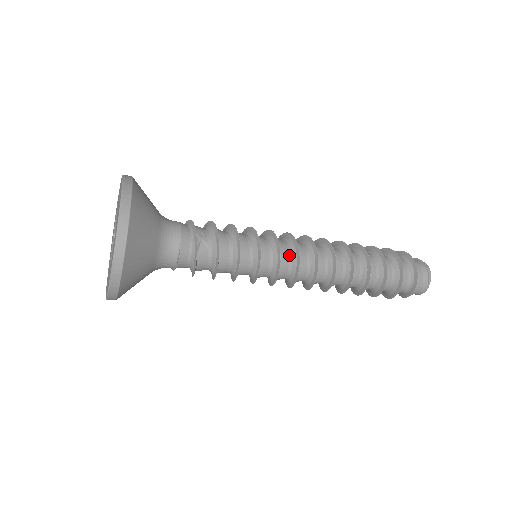
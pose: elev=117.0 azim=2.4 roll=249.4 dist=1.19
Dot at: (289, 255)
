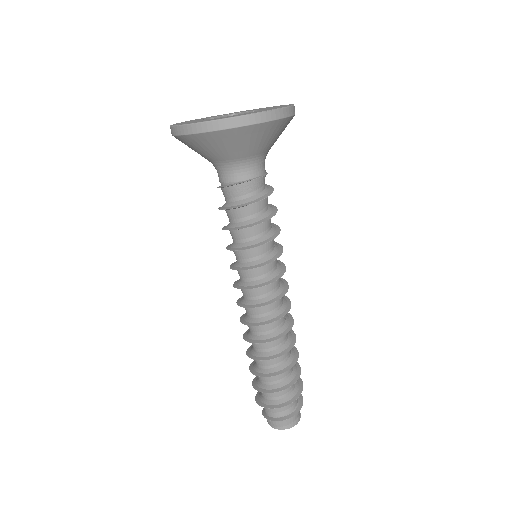
Dot at: occluded
